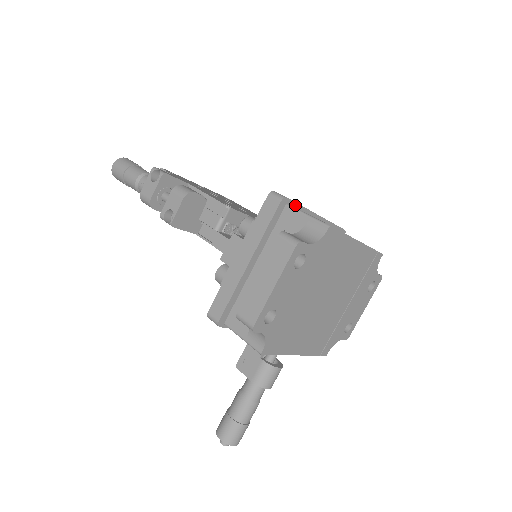
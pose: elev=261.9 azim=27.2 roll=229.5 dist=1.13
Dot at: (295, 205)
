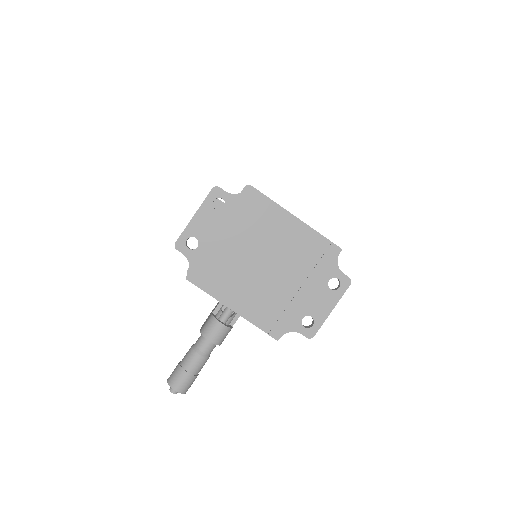
Dot at: occluded
